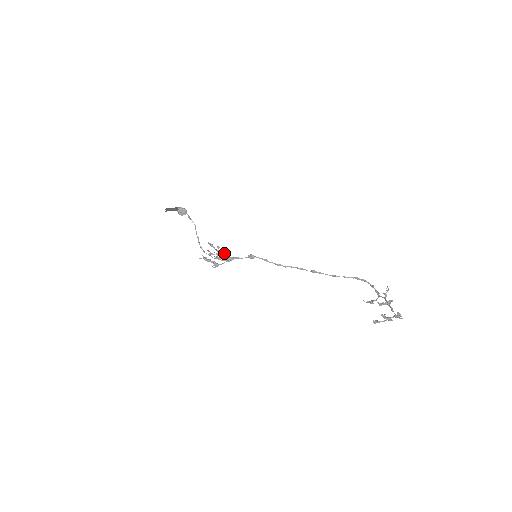
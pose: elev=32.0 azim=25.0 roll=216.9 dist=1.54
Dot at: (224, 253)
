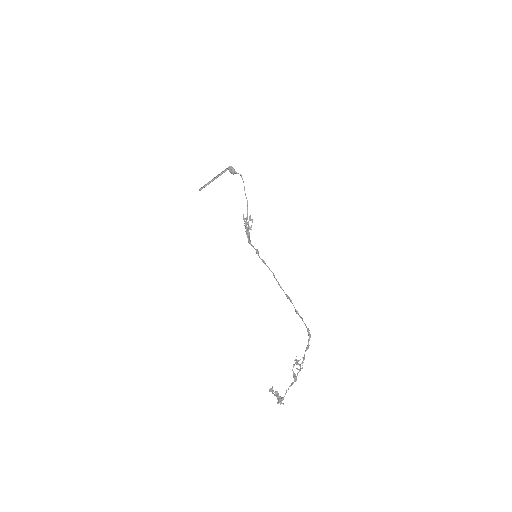
Dot at: occluded
